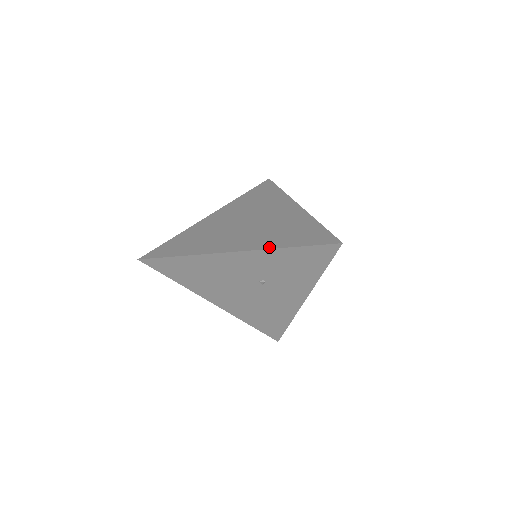
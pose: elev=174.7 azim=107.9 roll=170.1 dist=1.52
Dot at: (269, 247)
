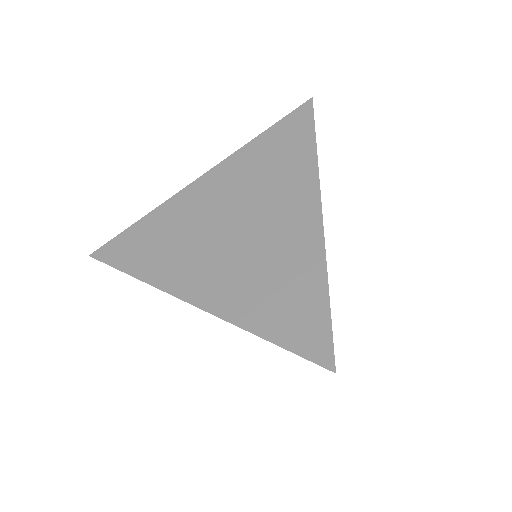
Dot at: (236, 320)
